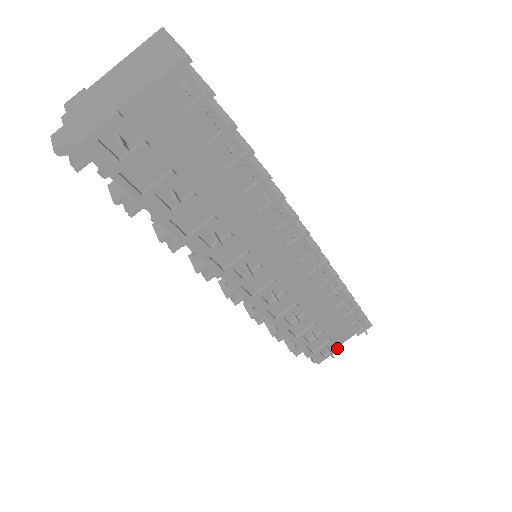
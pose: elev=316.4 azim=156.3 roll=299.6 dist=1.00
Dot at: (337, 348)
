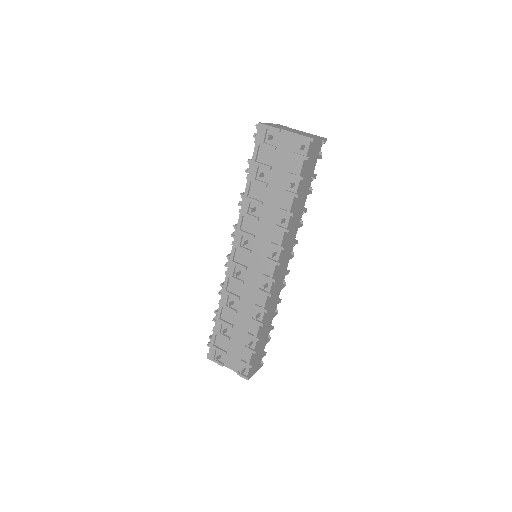
Dot at: (223, 364)
